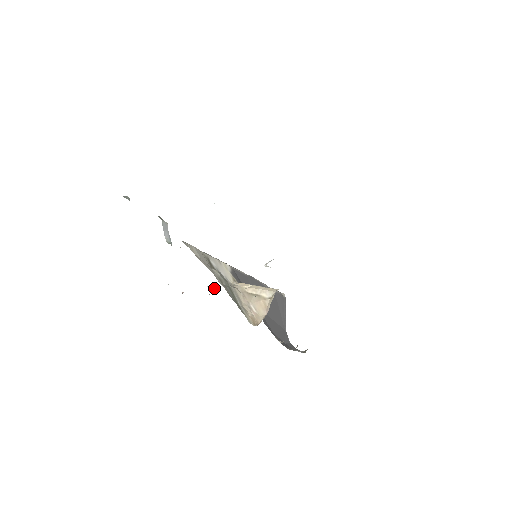
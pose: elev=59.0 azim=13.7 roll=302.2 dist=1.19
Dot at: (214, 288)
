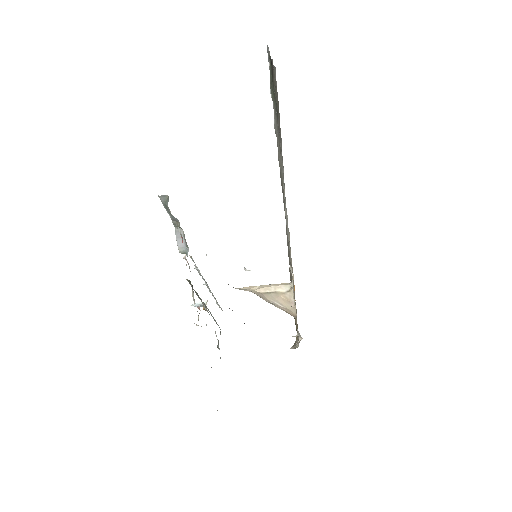
Dot at: (201, 304)
